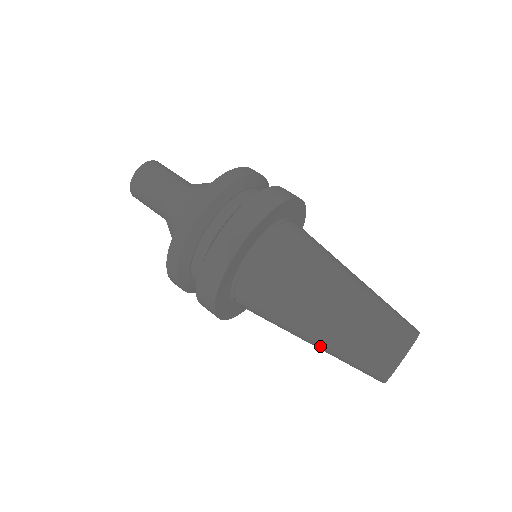
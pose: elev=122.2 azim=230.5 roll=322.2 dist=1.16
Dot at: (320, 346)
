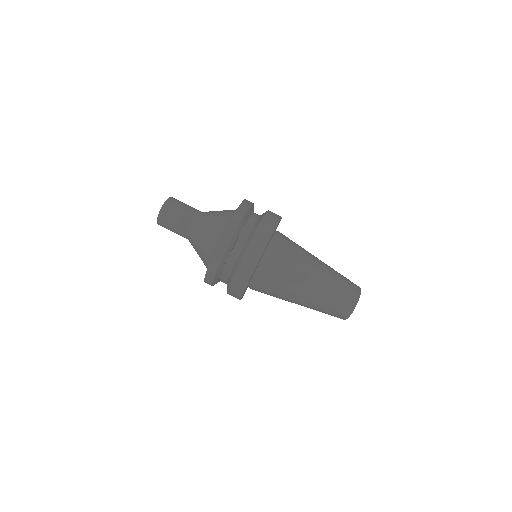
Dot at: occluded
